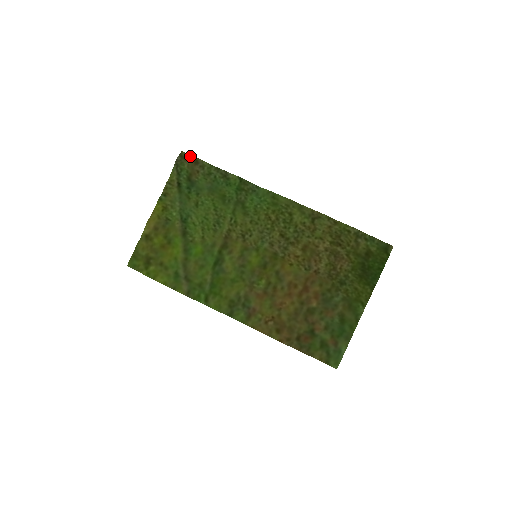
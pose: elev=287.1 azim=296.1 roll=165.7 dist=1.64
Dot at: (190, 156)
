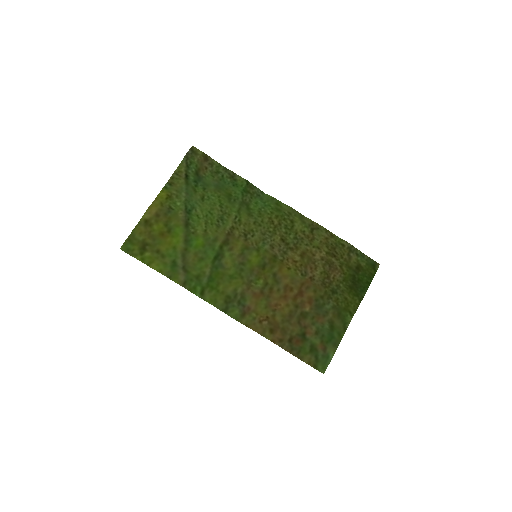
Dot at: (201, 152)
